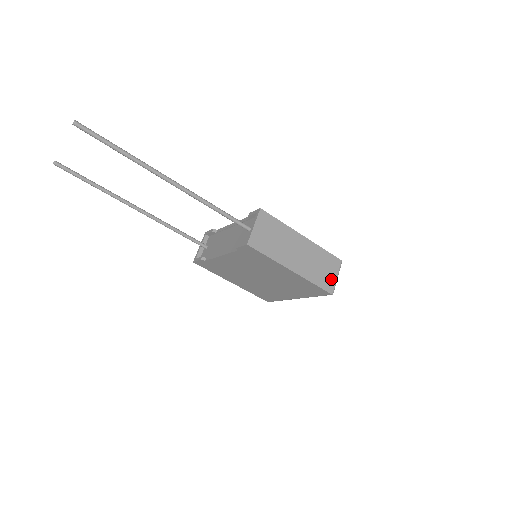
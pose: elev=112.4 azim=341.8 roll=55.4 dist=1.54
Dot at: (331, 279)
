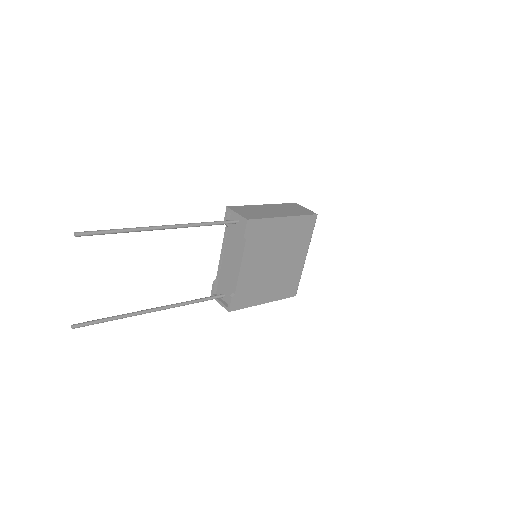
Dot at: (305, 210)
